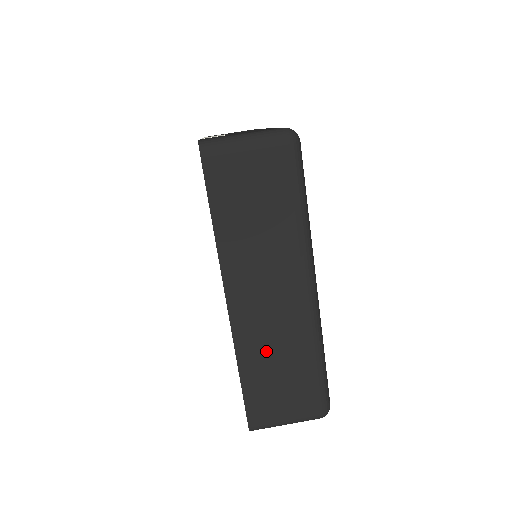
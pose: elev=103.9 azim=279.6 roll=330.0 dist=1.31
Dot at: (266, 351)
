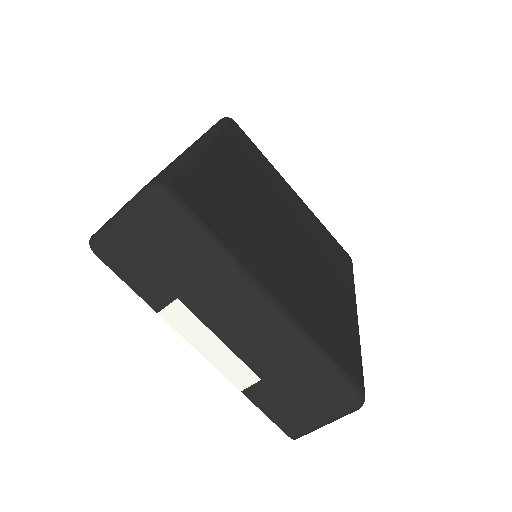
Dot at: occluded
